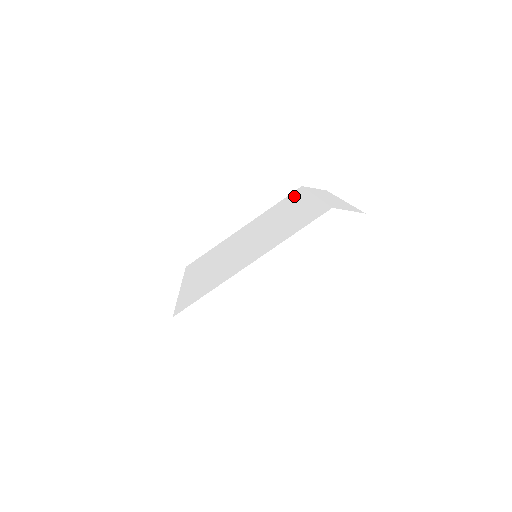
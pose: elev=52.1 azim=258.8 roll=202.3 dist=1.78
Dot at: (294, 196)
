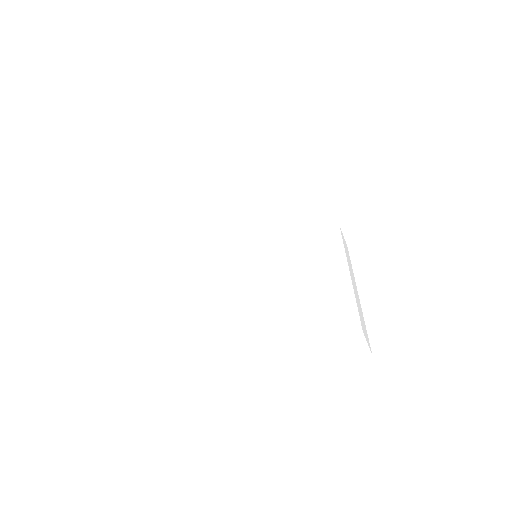
Dot at: (329, 233)
